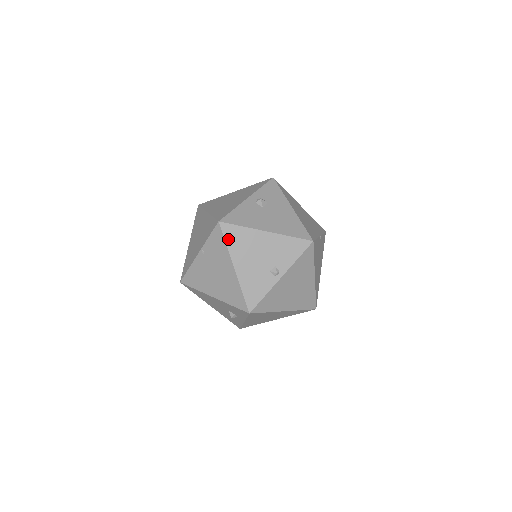
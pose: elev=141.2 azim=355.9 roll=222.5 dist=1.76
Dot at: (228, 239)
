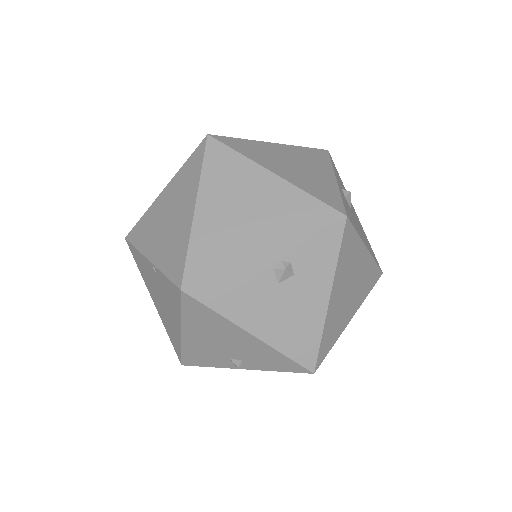
Dot at: (187, 311)
